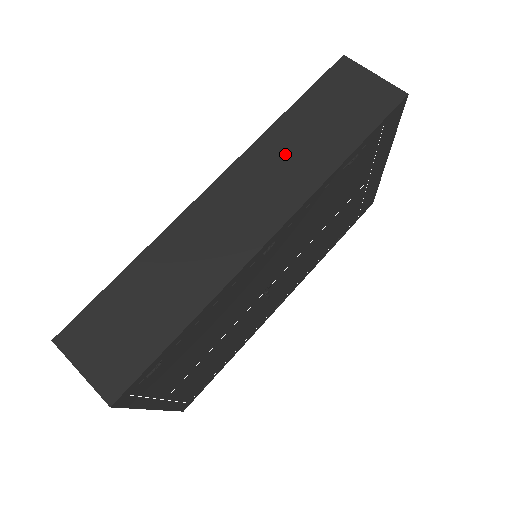
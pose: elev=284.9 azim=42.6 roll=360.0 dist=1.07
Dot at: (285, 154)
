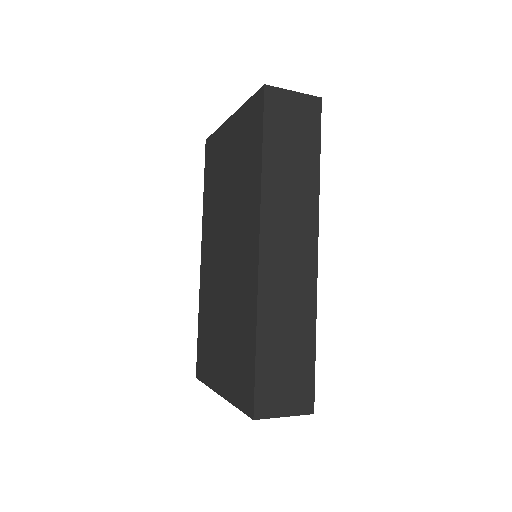
Dot at: (285, 192)
